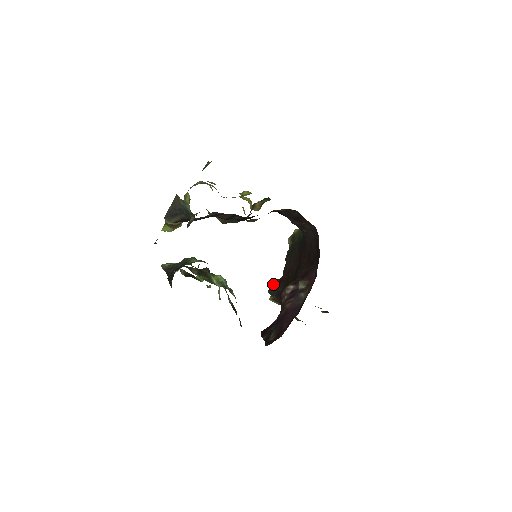
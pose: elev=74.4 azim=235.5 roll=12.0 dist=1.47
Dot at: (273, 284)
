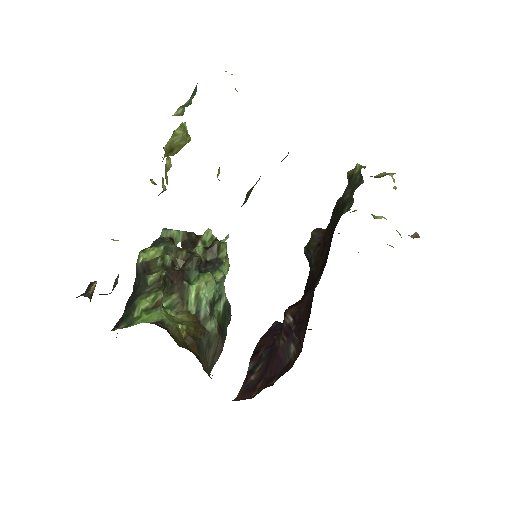
Dot at: (312, 239)
